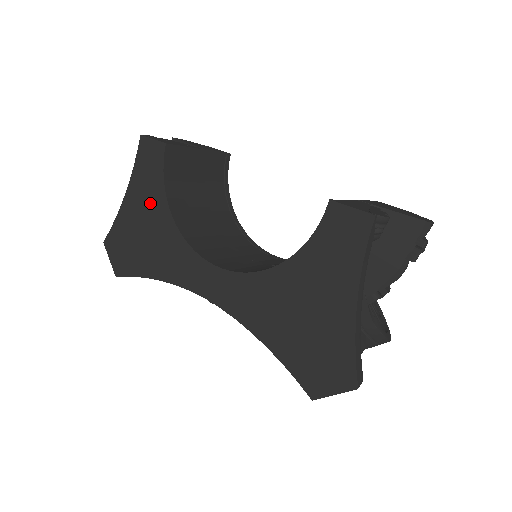
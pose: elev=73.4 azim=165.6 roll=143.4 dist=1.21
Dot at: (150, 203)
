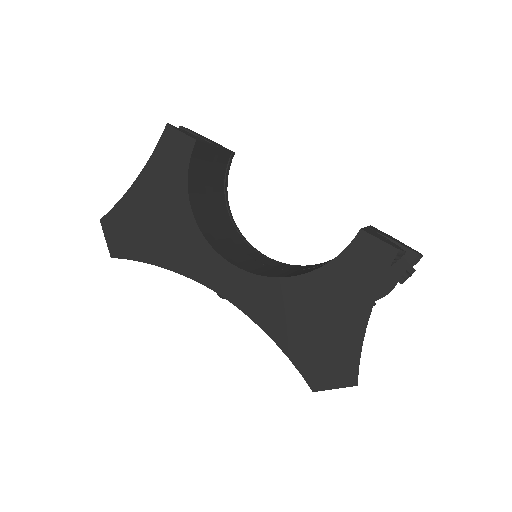
Dot at: (167, 193)
